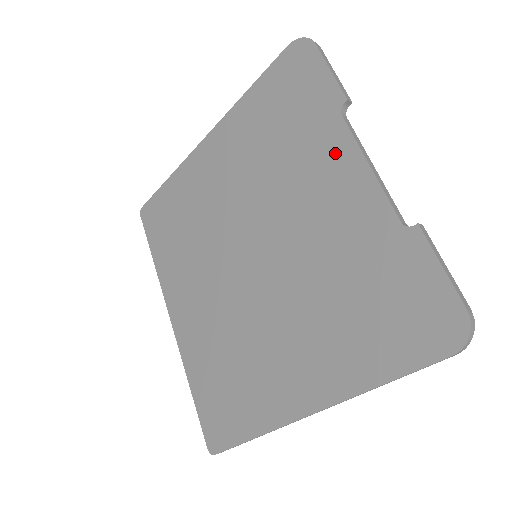
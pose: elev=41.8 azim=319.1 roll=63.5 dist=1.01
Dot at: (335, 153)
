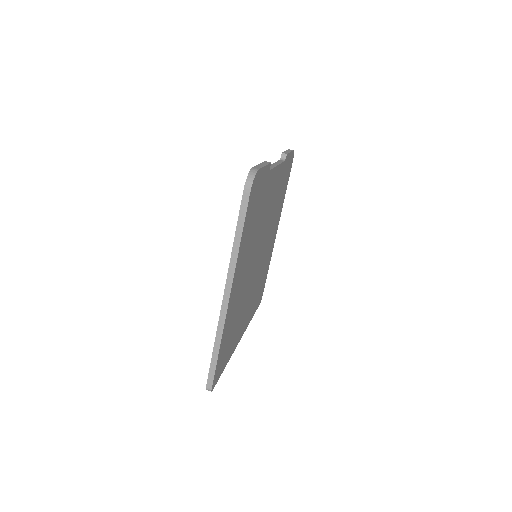
Dot at: occluded
